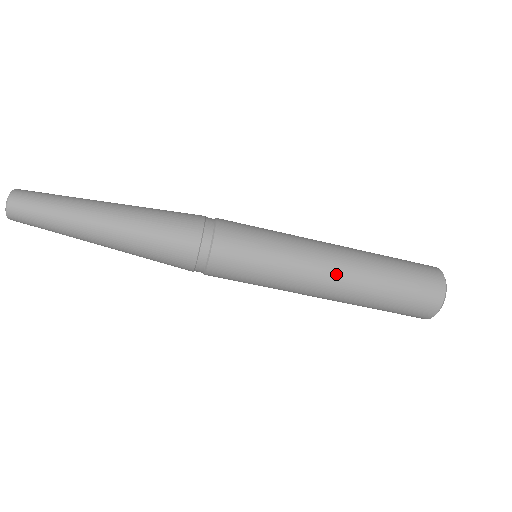
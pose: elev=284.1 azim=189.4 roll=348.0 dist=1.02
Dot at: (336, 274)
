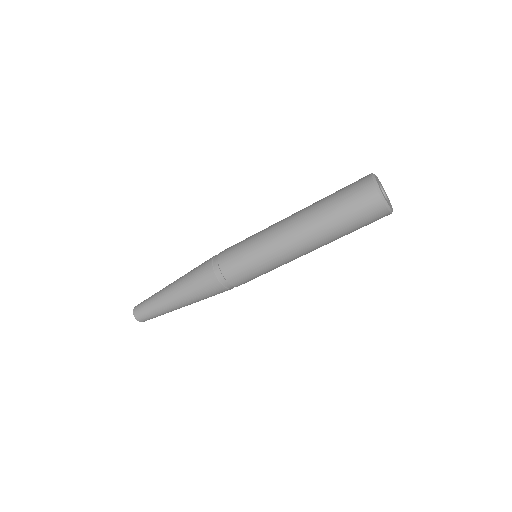
Dot at: (292, 226)
